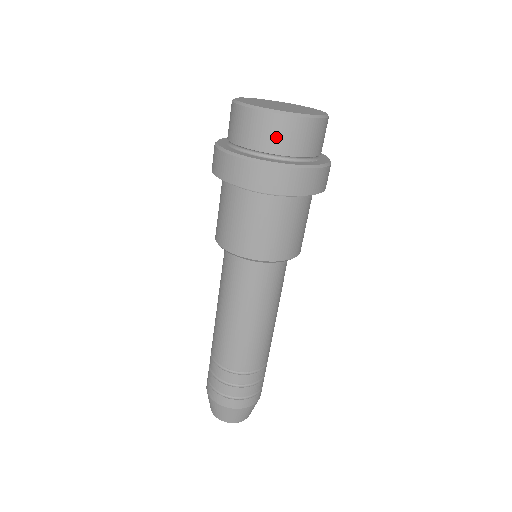
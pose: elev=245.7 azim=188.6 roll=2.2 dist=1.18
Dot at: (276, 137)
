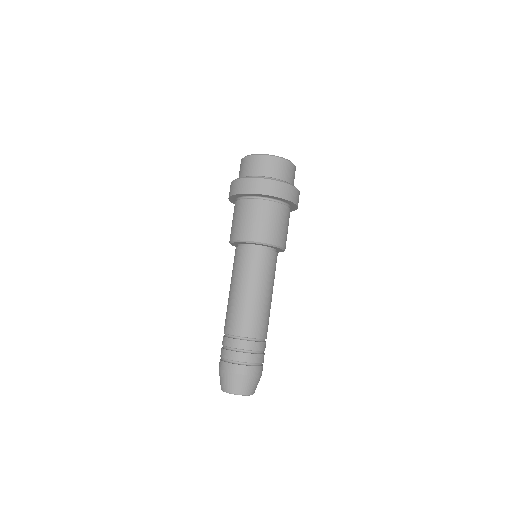
Dot at: (254, 167)
